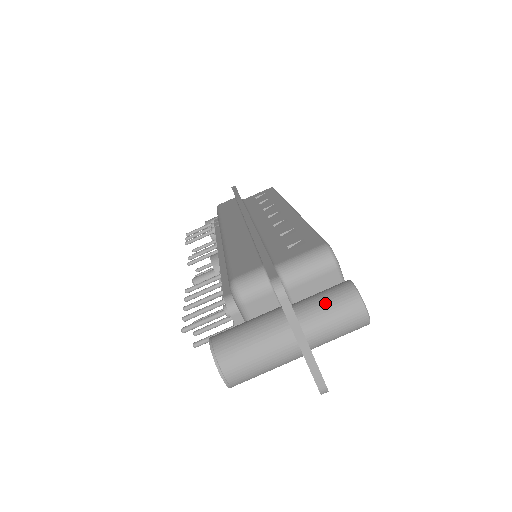
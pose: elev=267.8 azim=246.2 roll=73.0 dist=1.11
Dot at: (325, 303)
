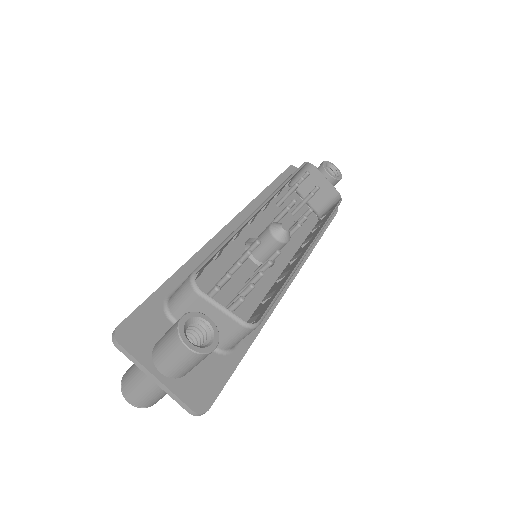
Dot at: (164, 340)
